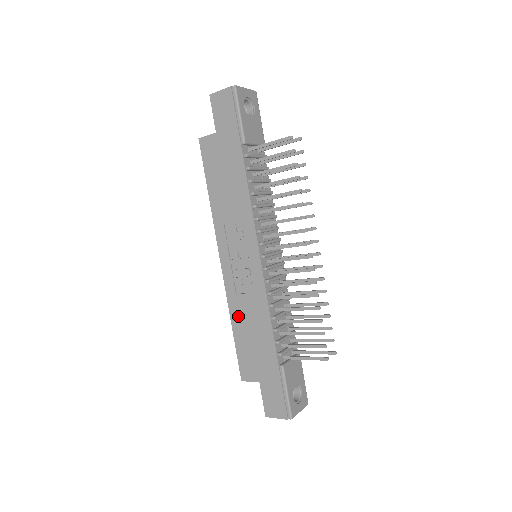
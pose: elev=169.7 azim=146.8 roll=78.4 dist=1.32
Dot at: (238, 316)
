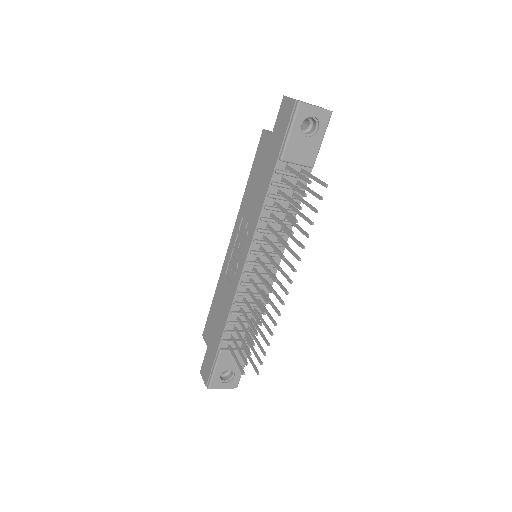
Dot at: (219, 291)
